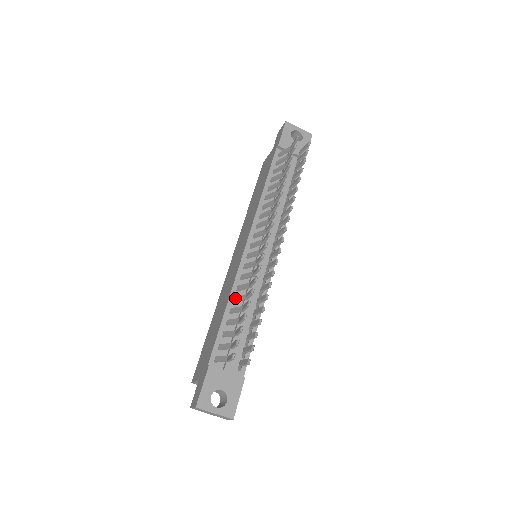
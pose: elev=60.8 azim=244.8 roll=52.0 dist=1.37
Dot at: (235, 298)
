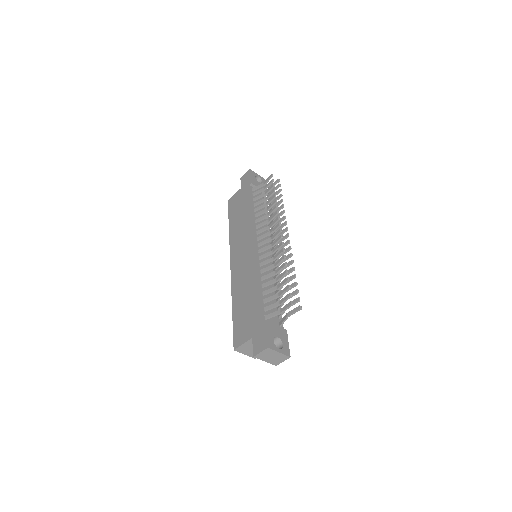
Dot at: (263, 277)
